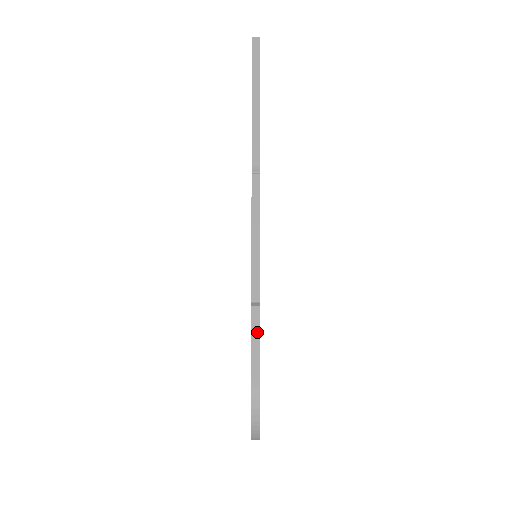
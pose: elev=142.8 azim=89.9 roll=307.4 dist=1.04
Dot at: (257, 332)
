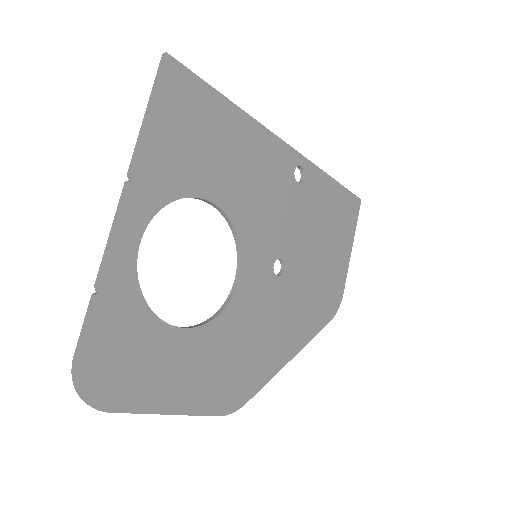
Dot at: (87, 317)
